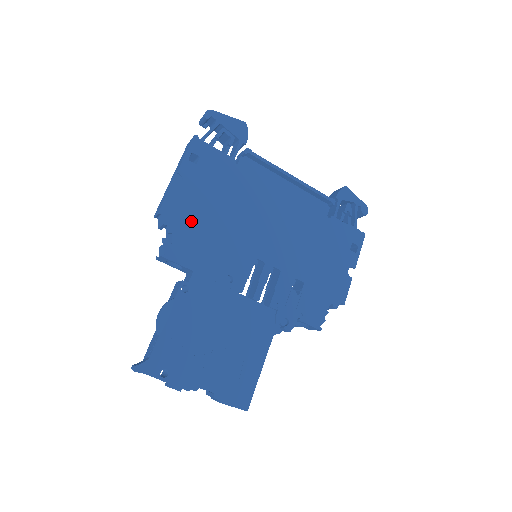
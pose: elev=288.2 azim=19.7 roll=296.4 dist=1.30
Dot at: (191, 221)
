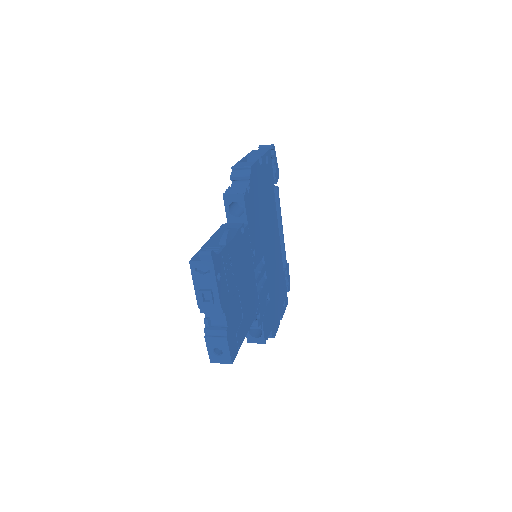
Dot at: (256, 192)
